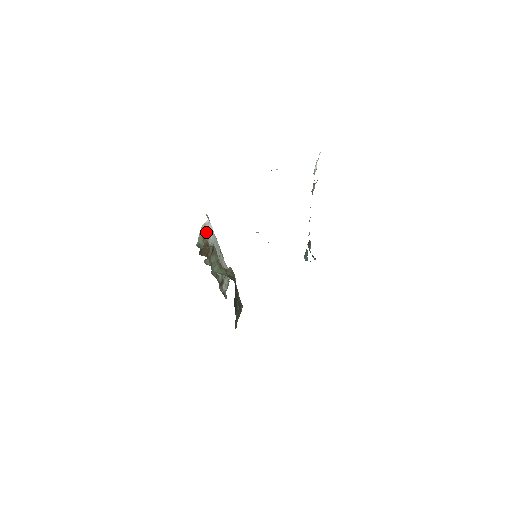
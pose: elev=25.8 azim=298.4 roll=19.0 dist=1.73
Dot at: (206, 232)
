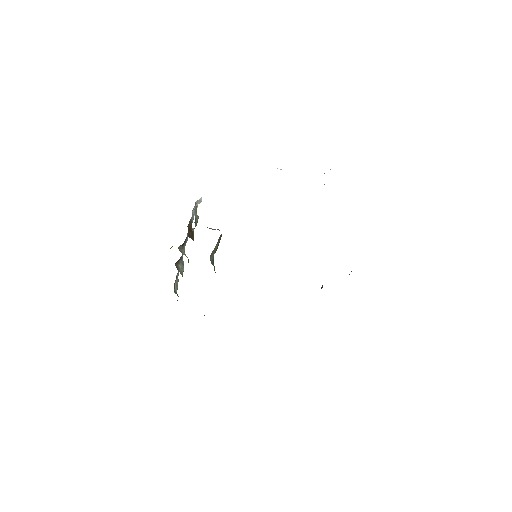
Dot at: (192, 212)
